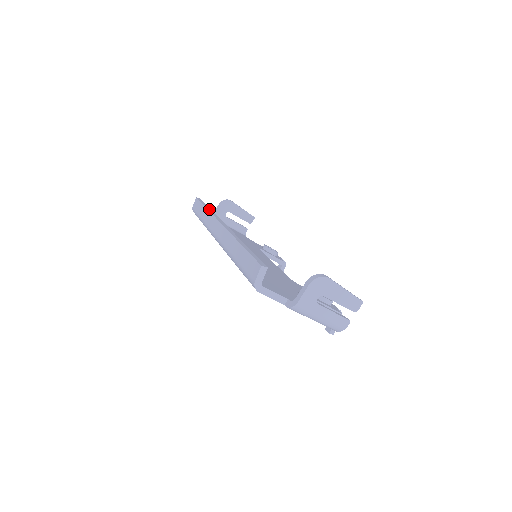
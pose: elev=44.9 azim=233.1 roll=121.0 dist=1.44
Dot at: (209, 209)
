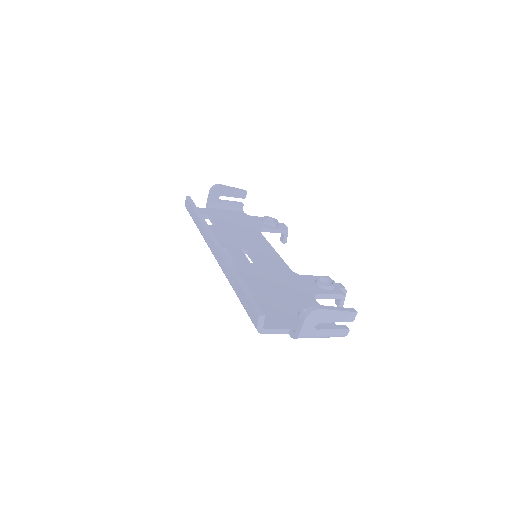
Dot at: (201, 218)
